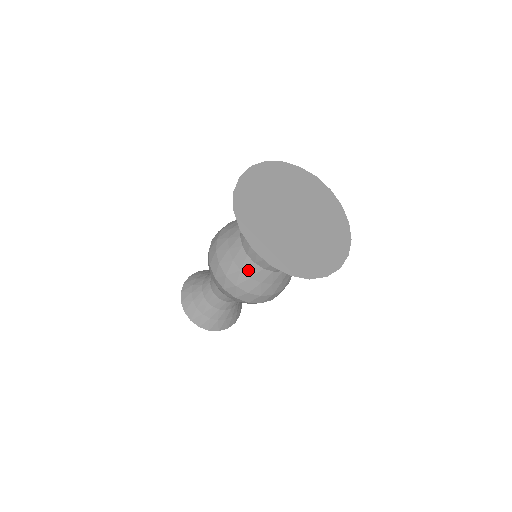
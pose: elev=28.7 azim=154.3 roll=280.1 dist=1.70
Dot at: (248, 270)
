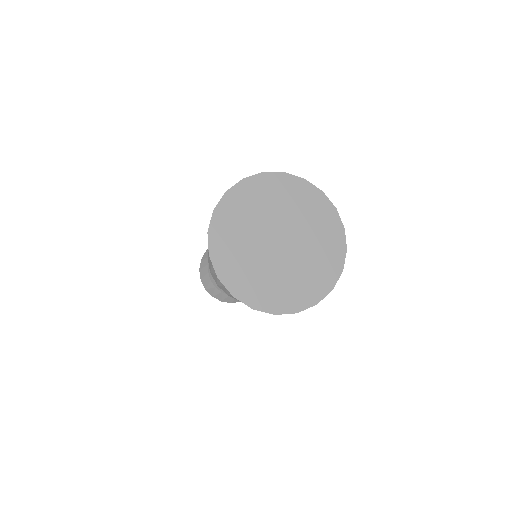
Dot at: occluded
